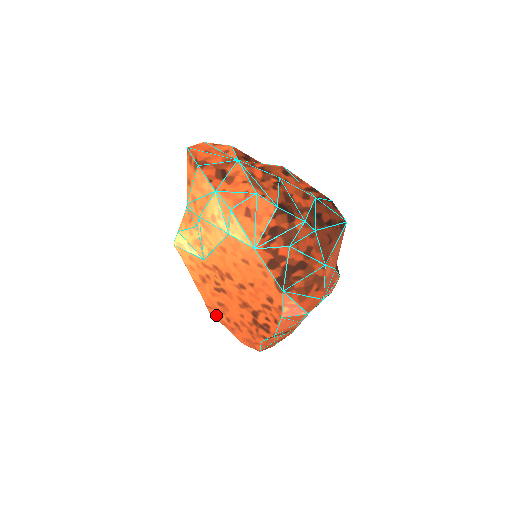
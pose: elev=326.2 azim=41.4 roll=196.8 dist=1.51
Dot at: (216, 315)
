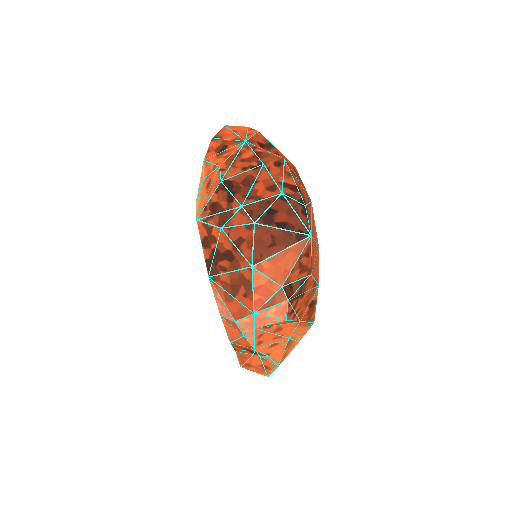
Dot at: occluded
